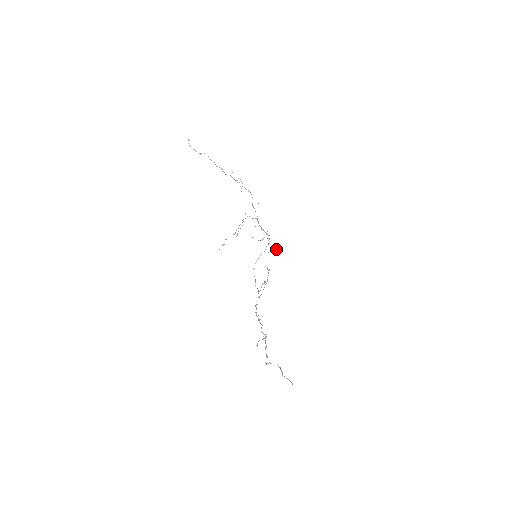
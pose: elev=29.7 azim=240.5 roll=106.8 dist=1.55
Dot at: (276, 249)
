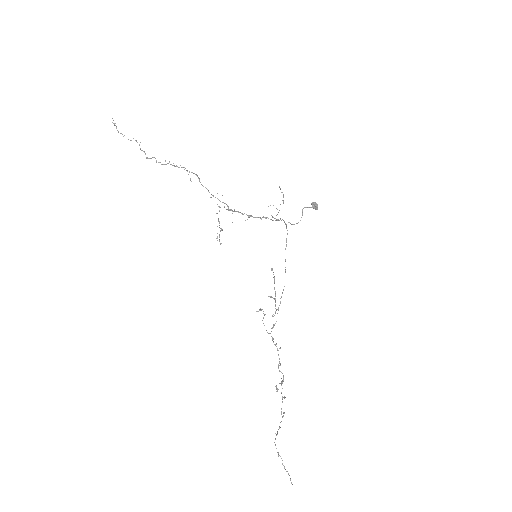
Dot at: (315, 203)
